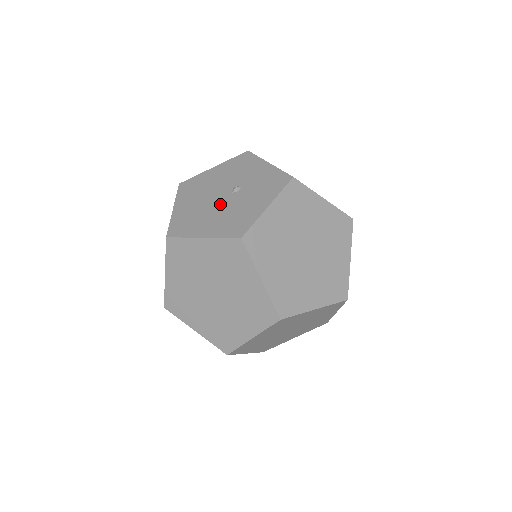
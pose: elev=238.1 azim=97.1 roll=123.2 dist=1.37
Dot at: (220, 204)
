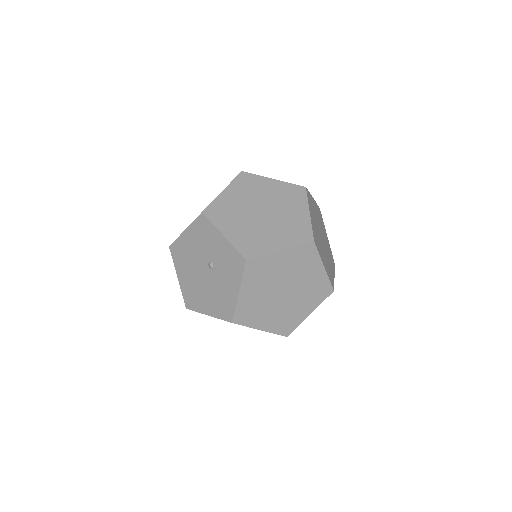
Dot at: (206, 281)
